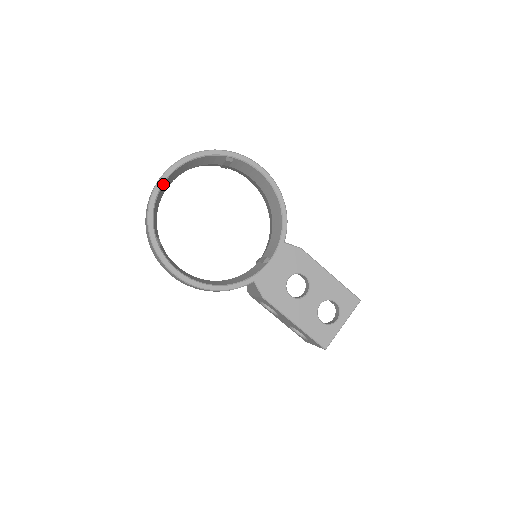
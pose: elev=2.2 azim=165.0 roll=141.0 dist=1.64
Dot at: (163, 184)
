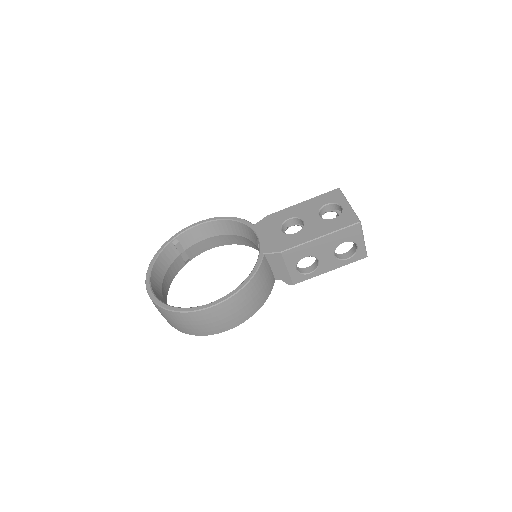
Dot at: (151, 287)
